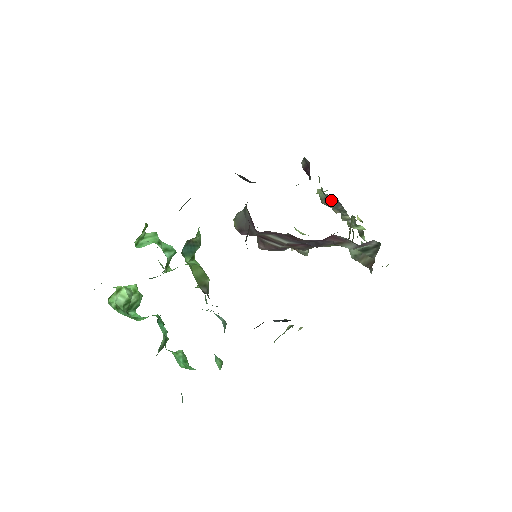
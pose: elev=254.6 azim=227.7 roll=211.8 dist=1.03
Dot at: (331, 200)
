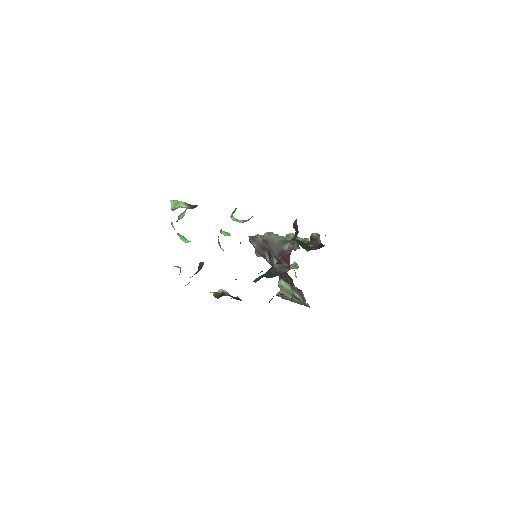
Dot at: occluded
